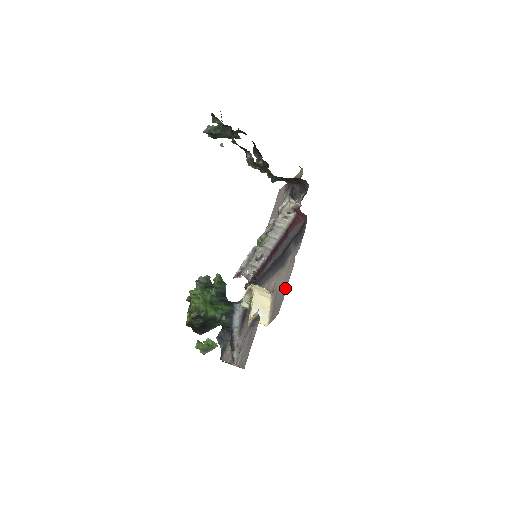
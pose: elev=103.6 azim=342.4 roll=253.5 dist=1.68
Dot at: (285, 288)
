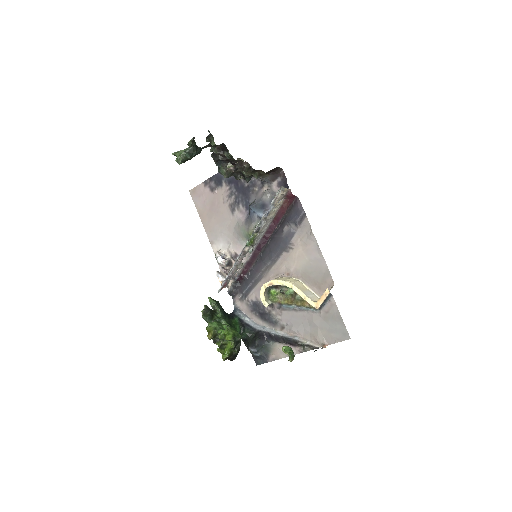
Dot at: (321, 262)
